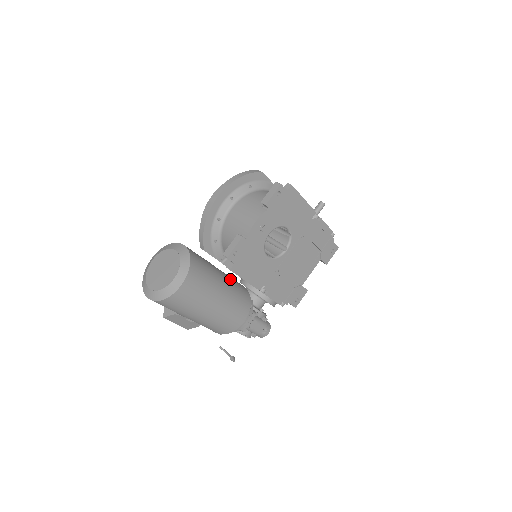
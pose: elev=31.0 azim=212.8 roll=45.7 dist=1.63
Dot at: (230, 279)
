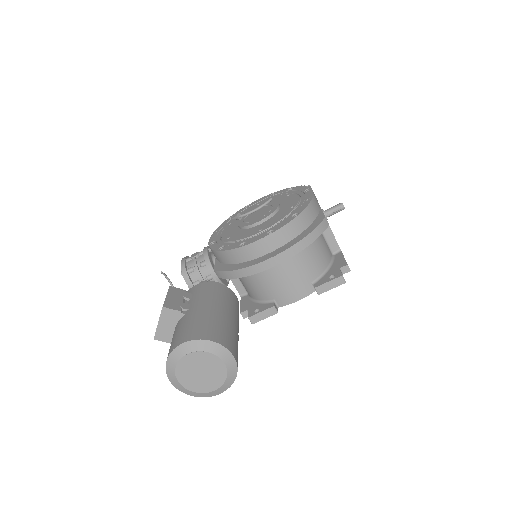
Dot at: (238, 321)
